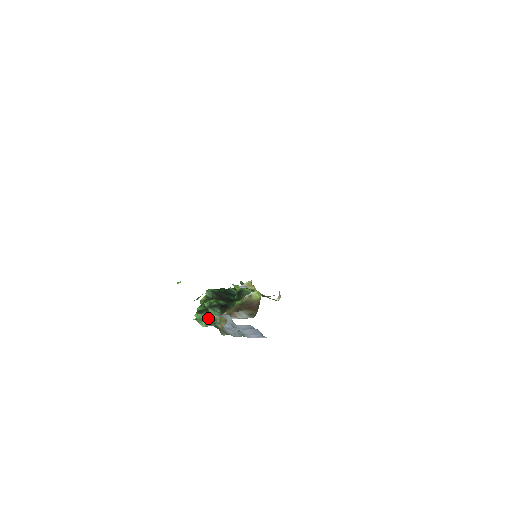
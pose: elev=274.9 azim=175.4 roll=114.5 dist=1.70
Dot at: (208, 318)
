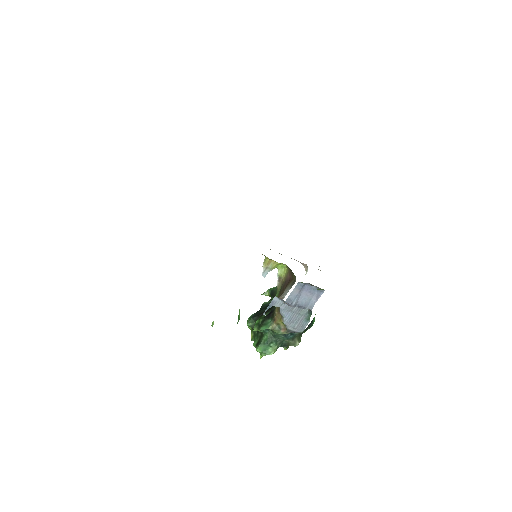
Dot at: (269, 340)
